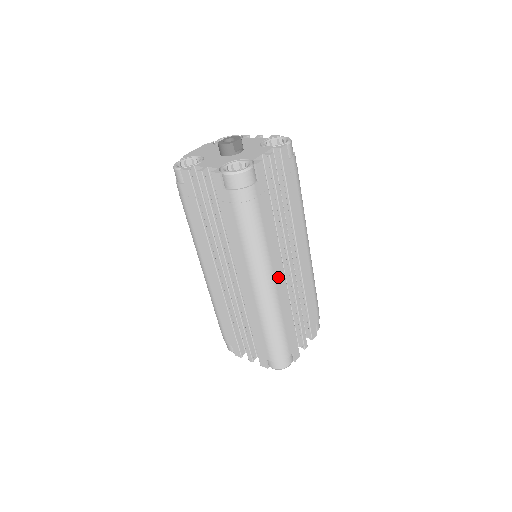
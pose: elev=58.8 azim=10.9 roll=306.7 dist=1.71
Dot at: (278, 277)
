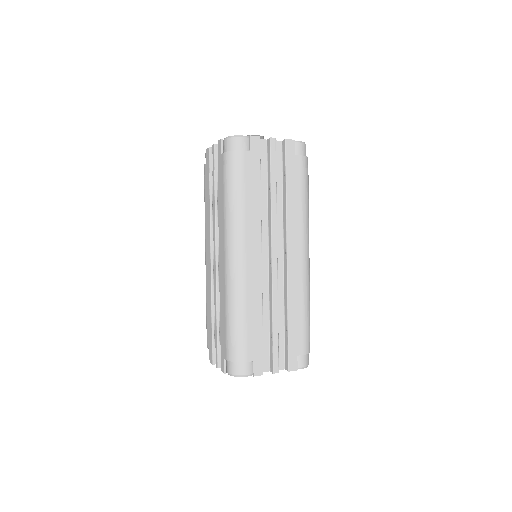
Dot at: (252, 257)
